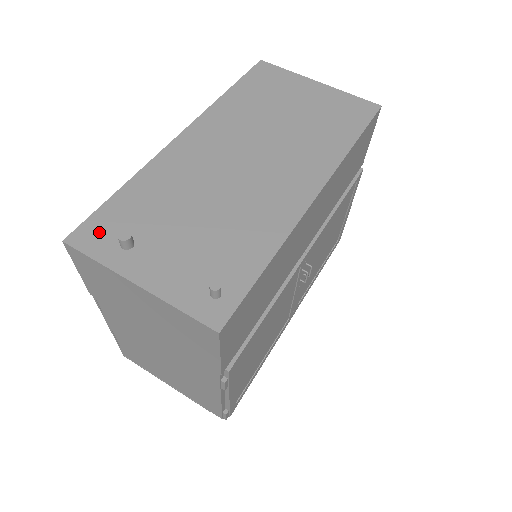
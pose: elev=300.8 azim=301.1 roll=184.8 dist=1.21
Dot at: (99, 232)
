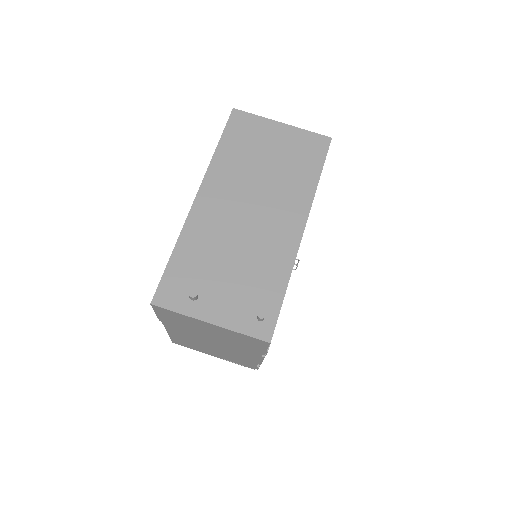
Dot at: (172, 291)
